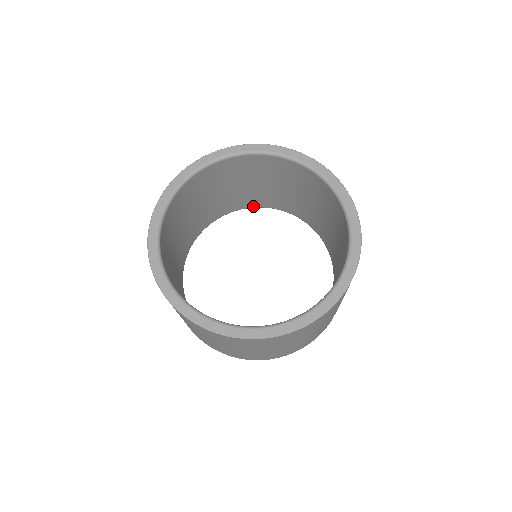
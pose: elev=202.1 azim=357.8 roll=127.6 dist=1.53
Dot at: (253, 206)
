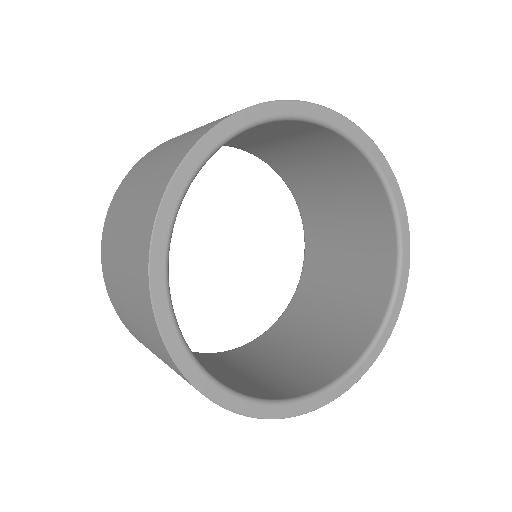
Dot at: (246, 150)
